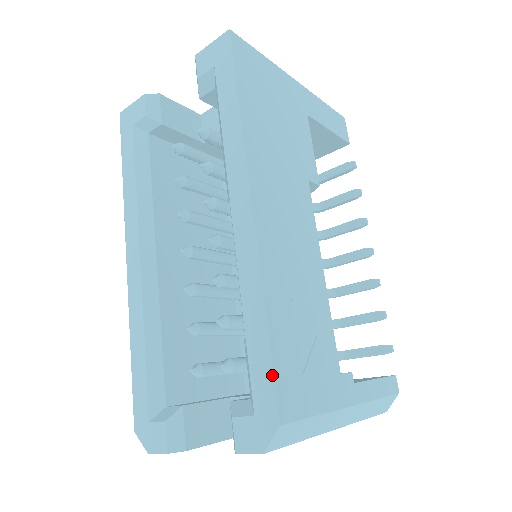
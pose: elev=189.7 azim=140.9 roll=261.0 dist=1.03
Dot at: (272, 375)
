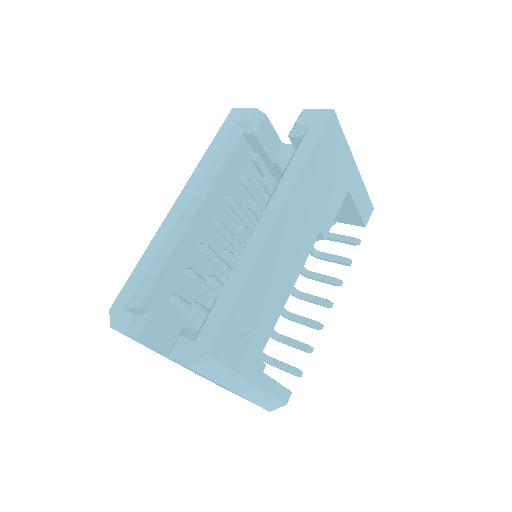
Dot at: (221, 324)
